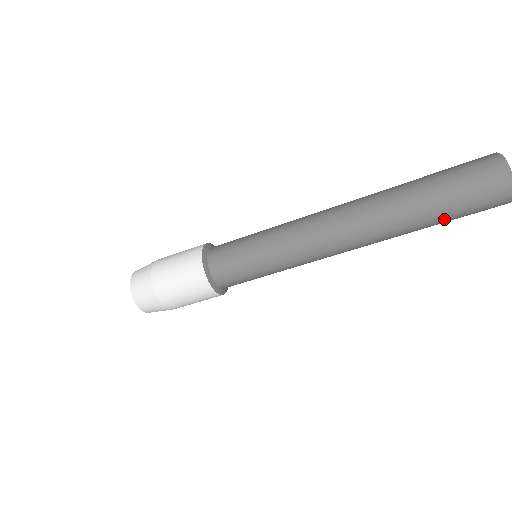
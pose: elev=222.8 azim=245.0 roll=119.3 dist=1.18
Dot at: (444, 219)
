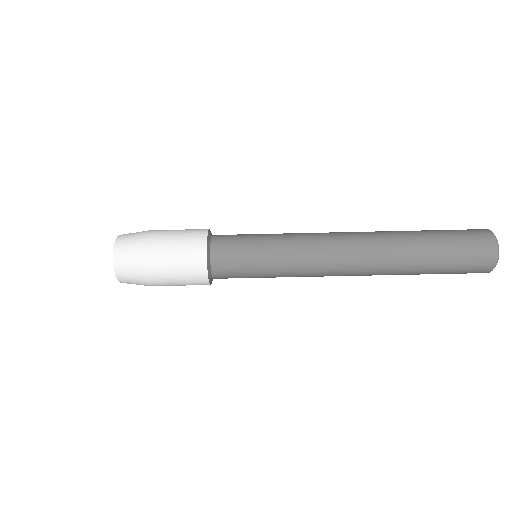
Dot at: (440, 260)
